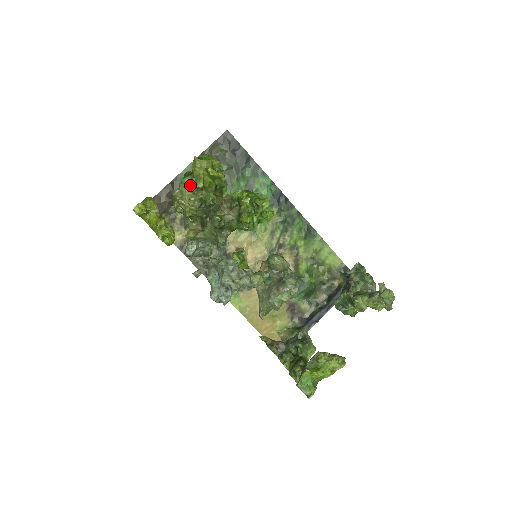
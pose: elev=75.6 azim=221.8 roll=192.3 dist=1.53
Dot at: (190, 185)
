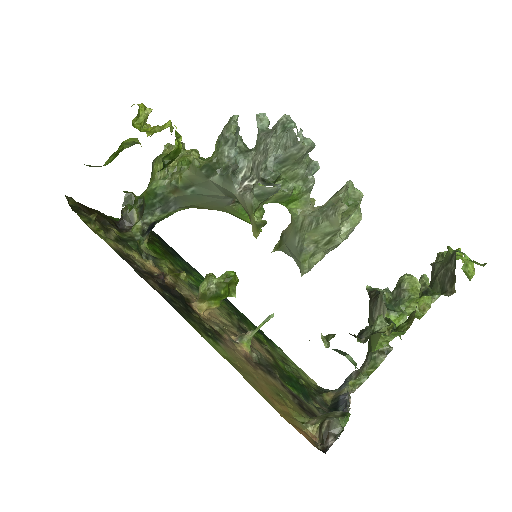
Dot at: (184, 150)
